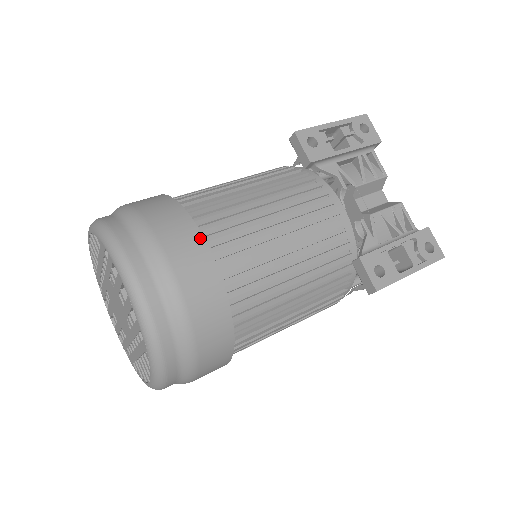
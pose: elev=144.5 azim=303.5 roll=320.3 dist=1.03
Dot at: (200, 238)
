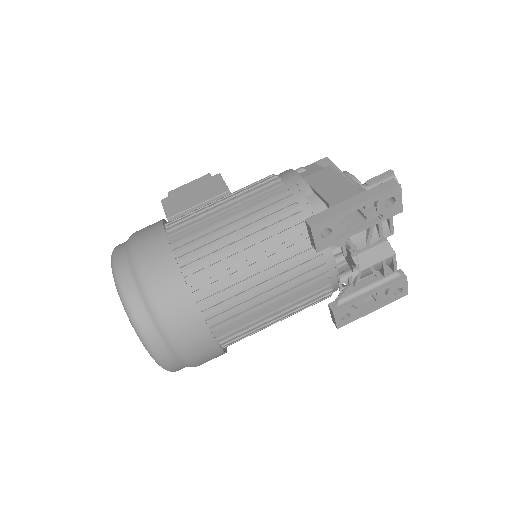
Dot at: (207, 332)
